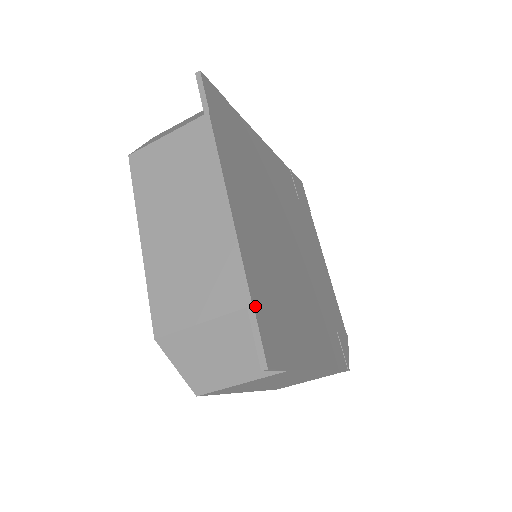
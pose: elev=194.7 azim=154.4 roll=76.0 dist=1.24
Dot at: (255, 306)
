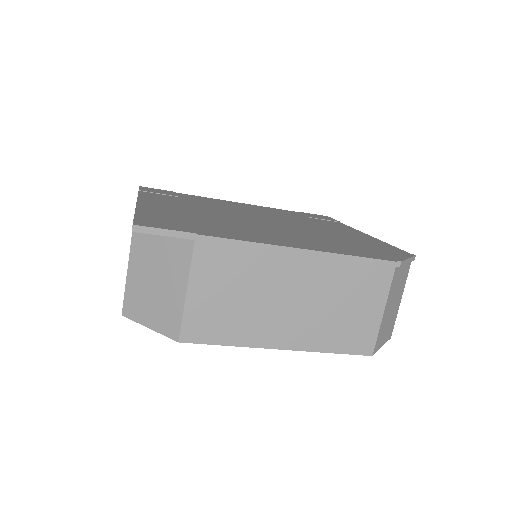
Dot at: (138, 215)
